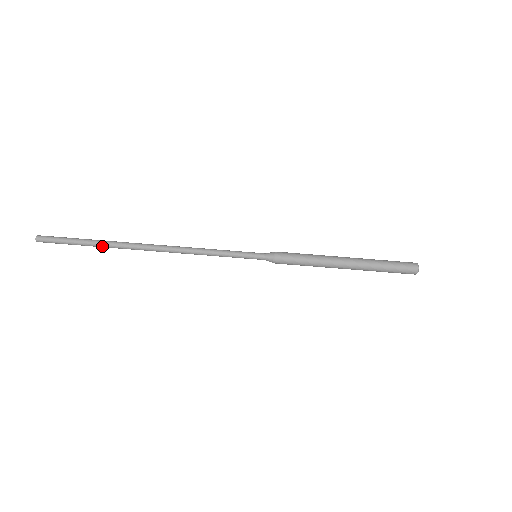
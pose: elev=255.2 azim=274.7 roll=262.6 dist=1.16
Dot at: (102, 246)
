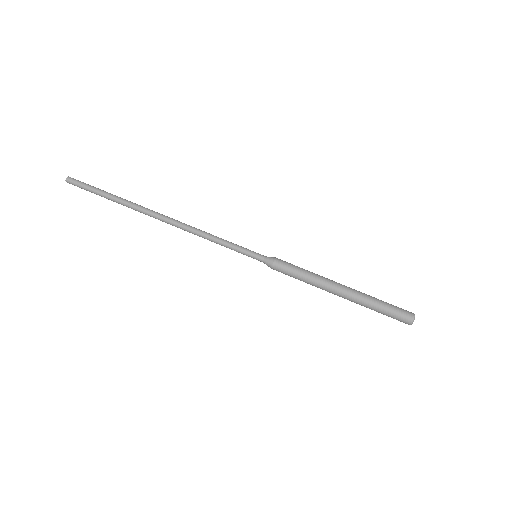
Dot at: (120, 202)
